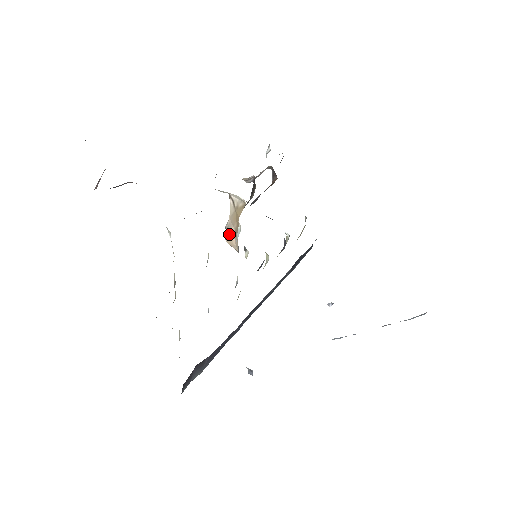
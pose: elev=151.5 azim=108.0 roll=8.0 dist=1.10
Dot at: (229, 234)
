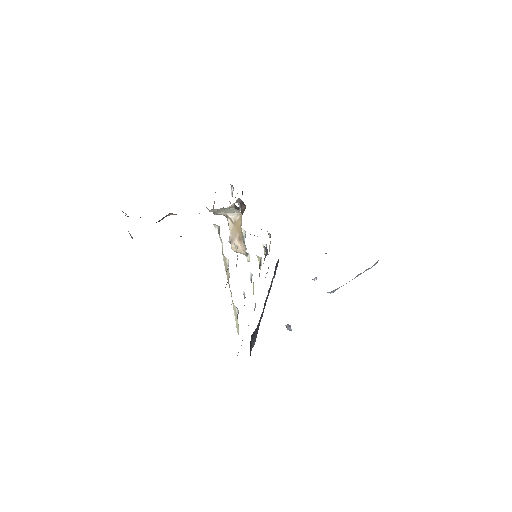
Dot at: (235, 243)
